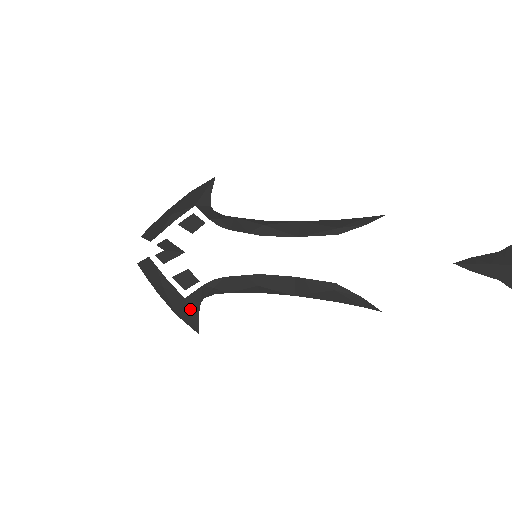
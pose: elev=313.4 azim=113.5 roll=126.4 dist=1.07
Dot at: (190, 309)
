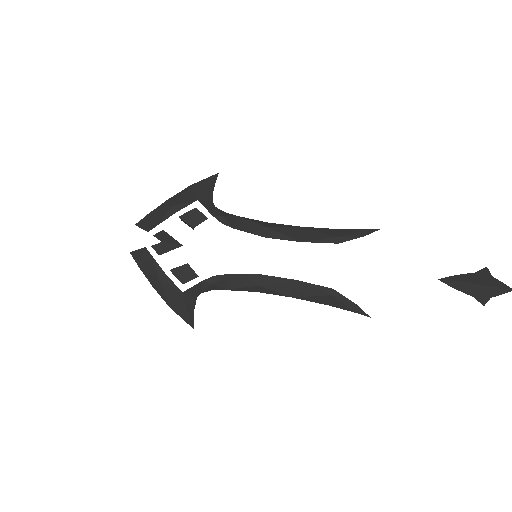
Dot at: (187, 303)
